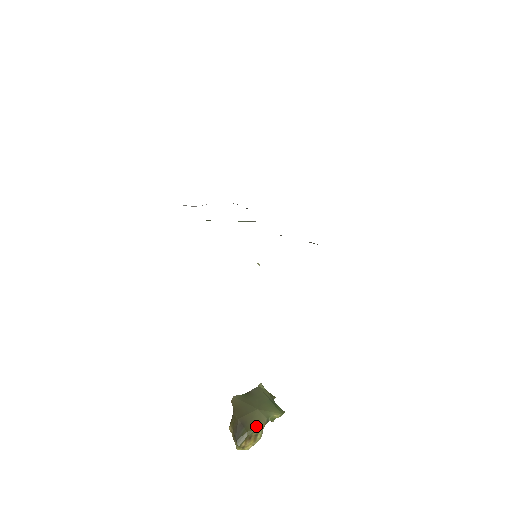
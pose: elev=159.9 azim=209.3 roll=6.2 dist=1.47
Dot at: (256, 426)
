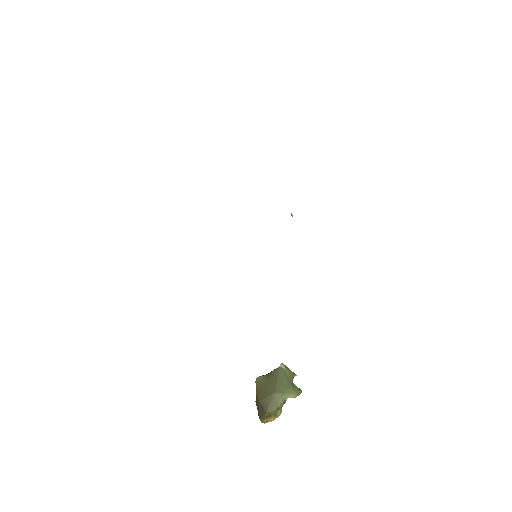
Dot at: (274, 408)
